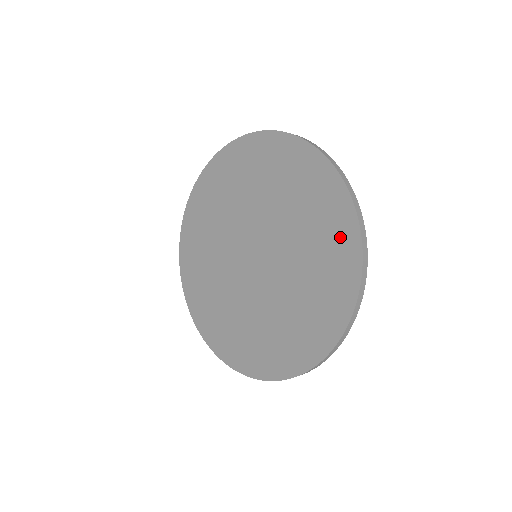
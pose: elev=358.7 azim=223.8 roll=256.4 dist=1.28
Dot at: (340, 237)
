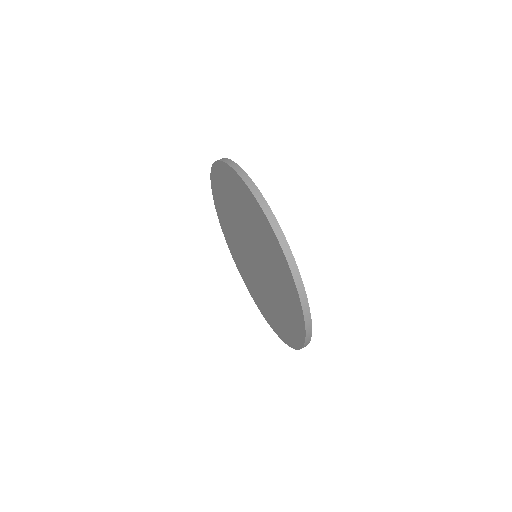
Dot at: (273, 245)
